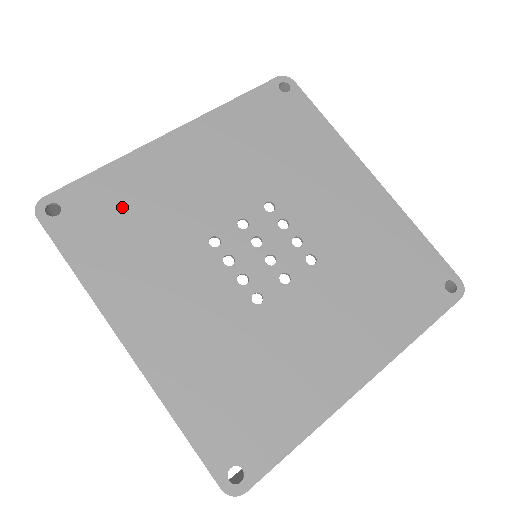
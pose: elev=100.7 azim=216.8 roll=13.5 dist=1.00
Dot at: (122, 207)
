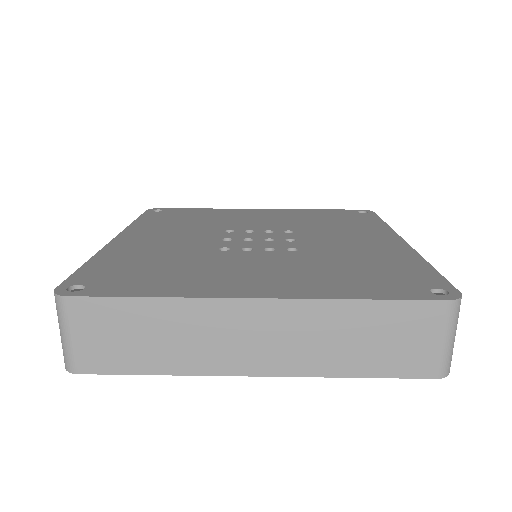
Dot at: (133, 266)
